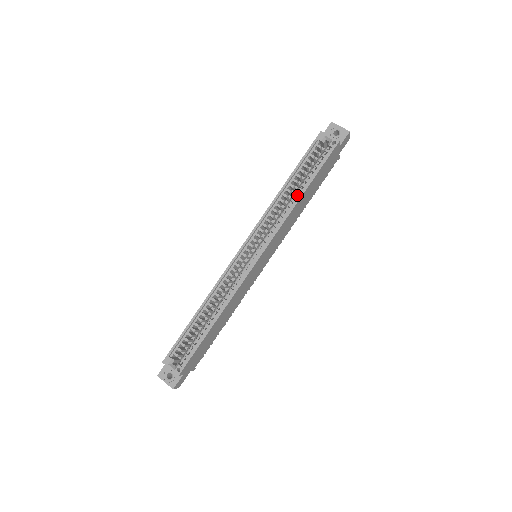
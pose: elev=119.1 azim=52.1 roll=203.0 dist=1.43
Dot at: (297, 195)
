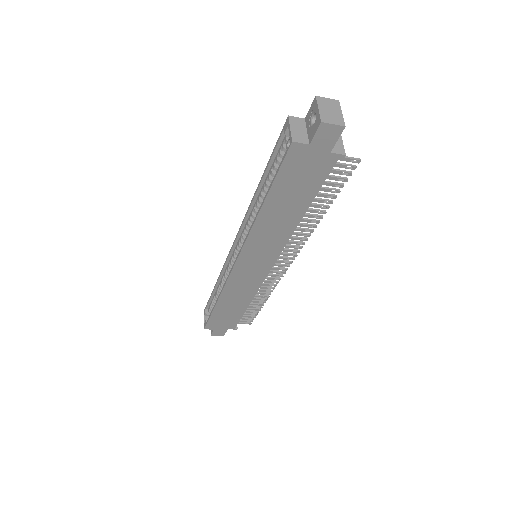
Dot at: occluded
